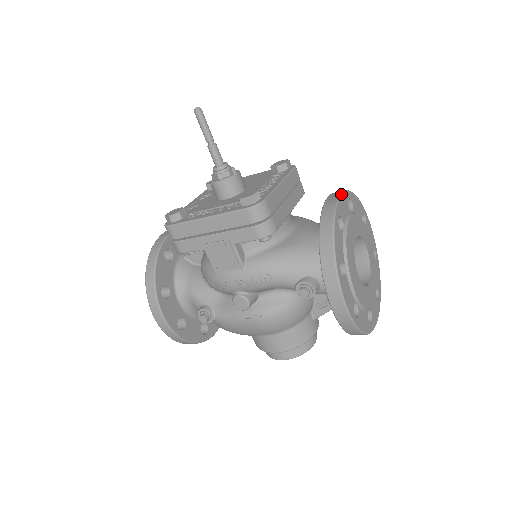
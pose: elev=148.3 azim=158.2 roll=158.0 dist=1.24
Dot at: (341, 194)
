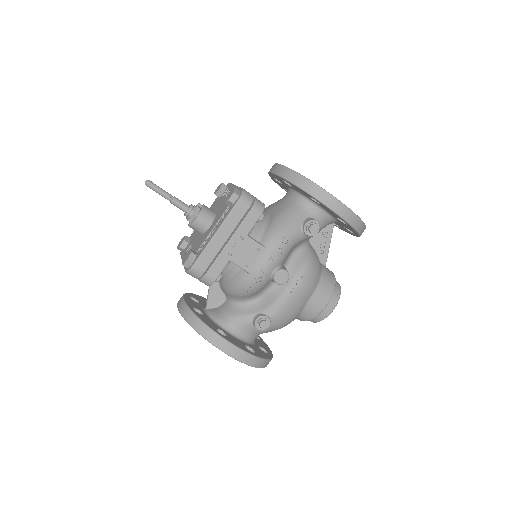
Dot at: (276, 163)
